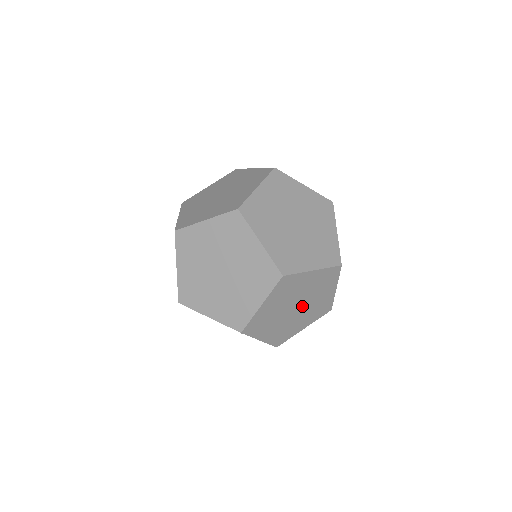
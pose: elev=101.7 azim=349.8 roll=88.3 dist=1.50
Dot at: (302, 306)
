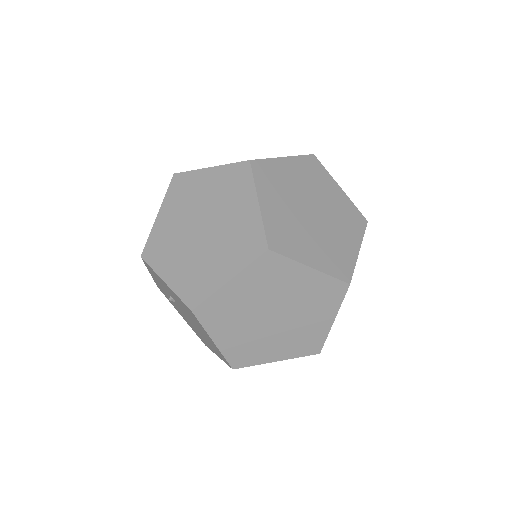
Dot at: occluded
